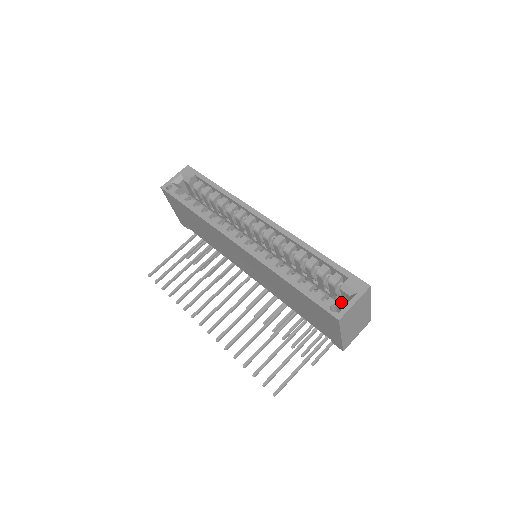
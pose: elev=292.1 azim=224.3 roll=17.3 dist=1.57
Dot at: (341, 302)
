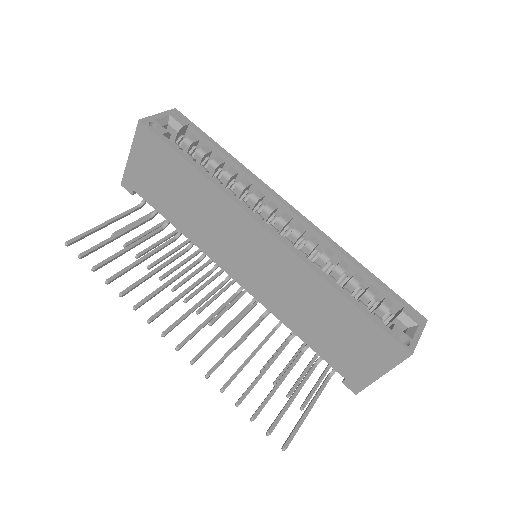
Dot at: (404, 333)
